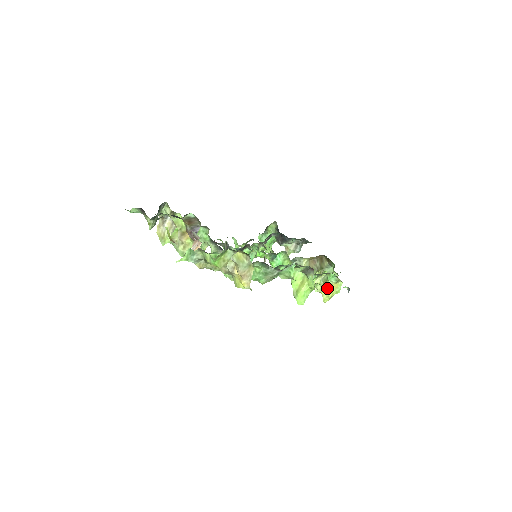
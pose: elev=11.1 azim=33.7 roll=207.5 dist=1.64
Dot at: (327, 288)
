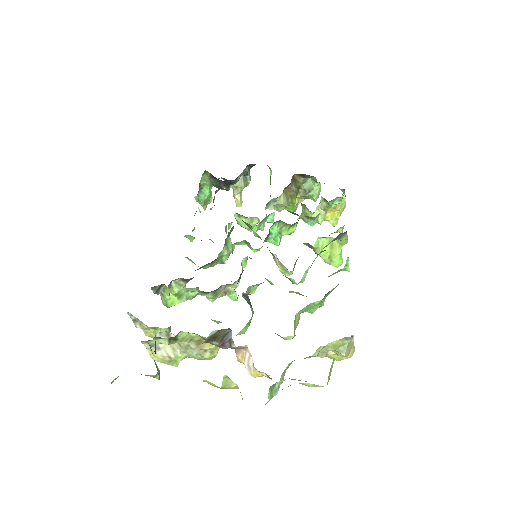
Dot at: (331, 212)
